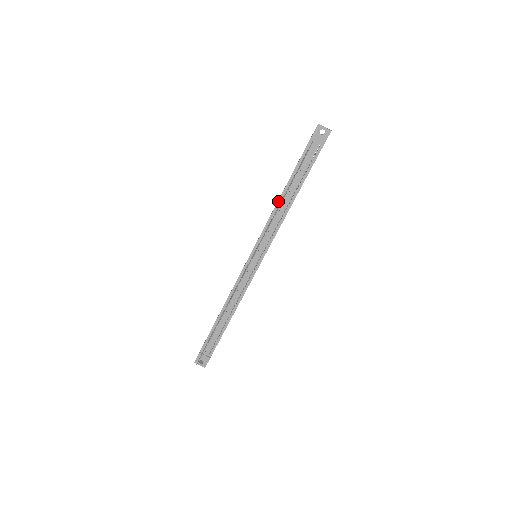
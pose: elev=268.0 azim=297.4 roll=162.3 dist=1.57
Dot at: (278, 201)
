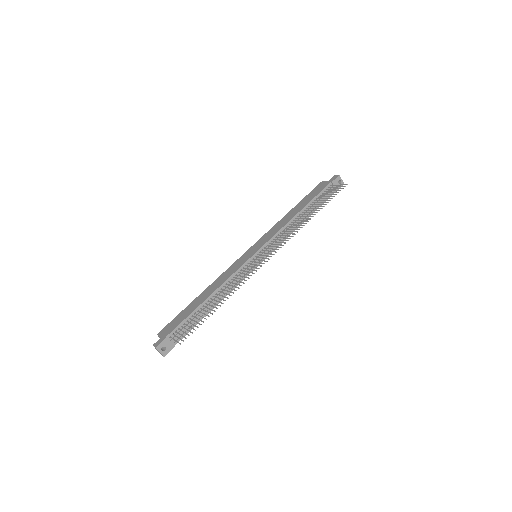
Dot at: (294, 216)
